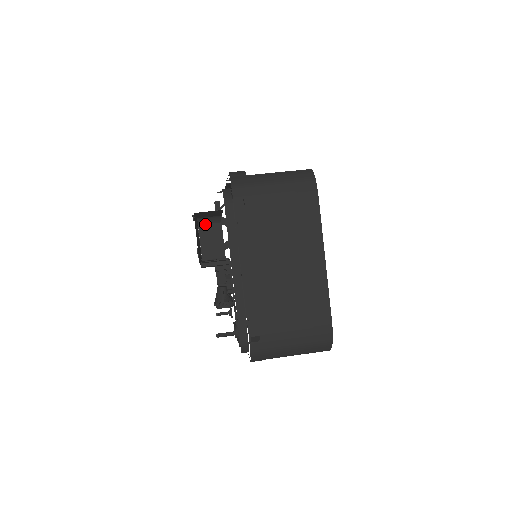
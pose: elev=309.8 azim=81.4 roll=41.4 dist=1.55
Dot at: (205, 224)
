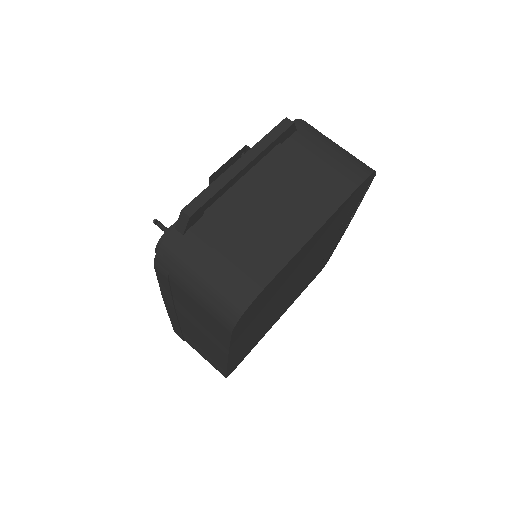
Dot at: occluded
